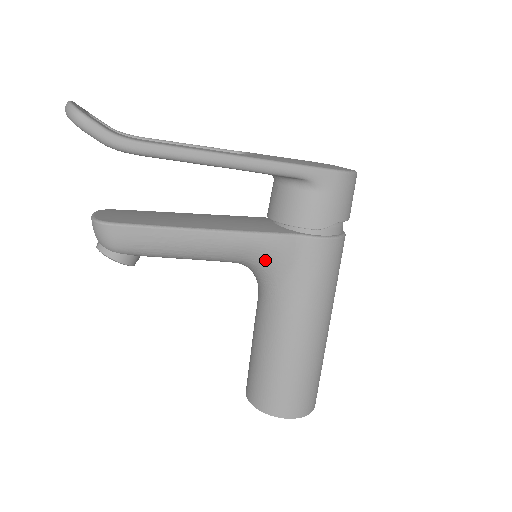
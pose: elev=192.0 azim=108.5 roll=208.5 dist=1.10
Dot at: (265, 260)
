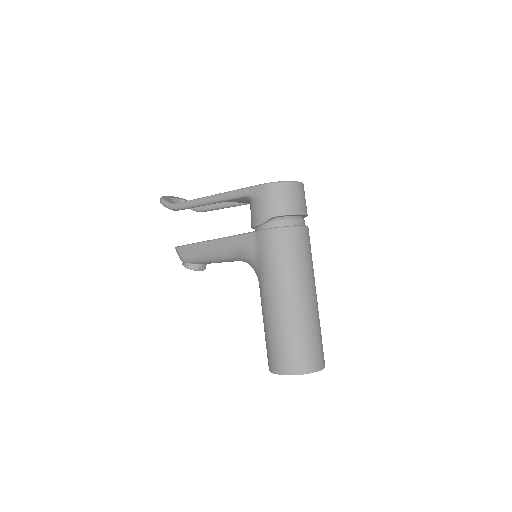
Dot at: (242, 253)
